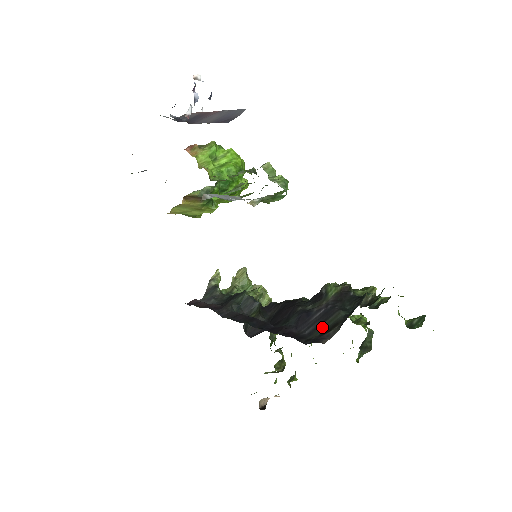
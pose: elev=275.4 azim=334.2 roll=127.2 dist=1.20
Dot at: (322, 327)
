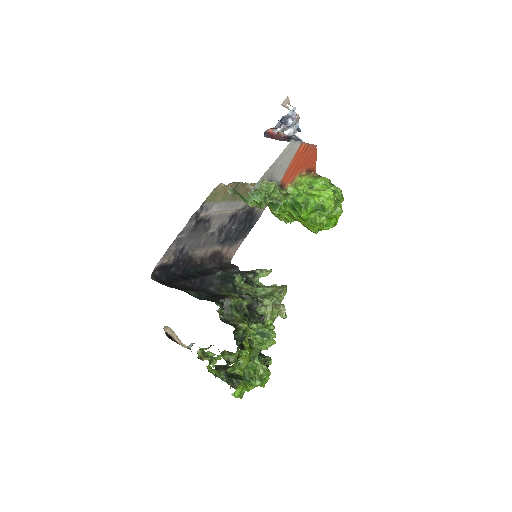
Dot at: (179, 287)
